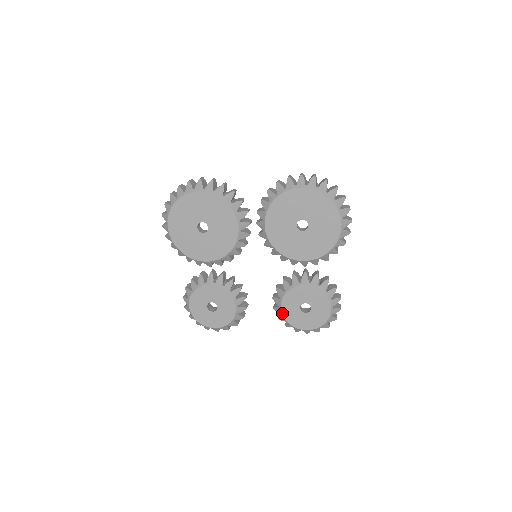
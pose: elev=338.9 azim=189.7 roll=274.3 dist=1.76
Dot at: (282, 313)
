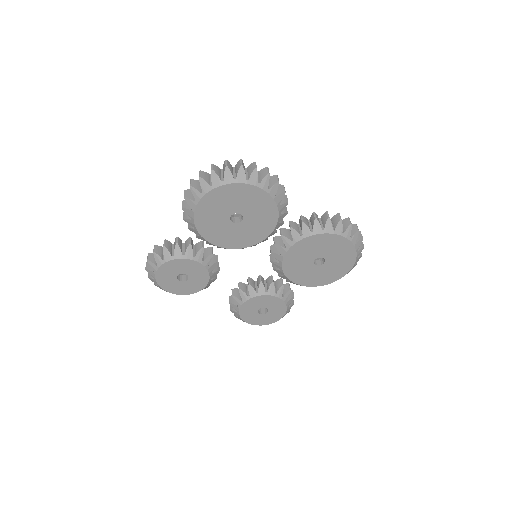
Dot at: (241, 306)
